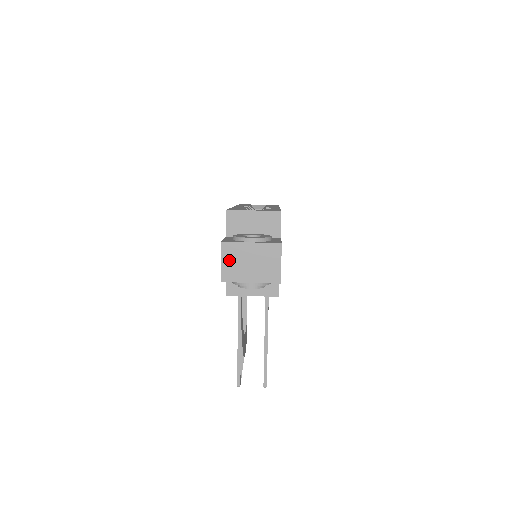
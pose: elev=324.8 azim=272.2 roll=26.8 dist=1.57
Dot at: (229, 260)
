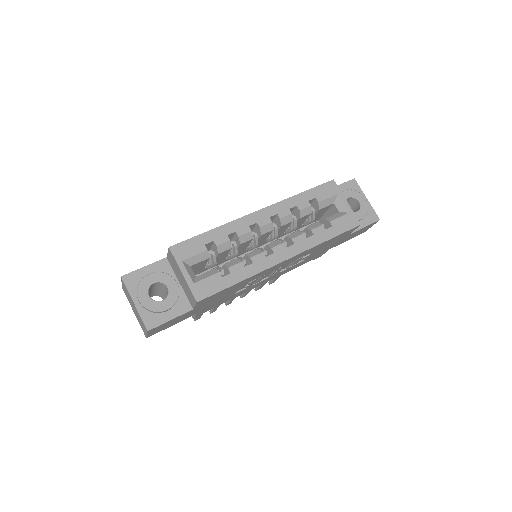
Dot at: (125, 289)
